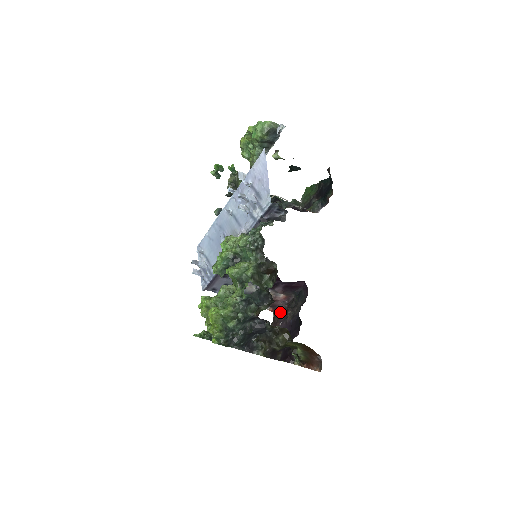
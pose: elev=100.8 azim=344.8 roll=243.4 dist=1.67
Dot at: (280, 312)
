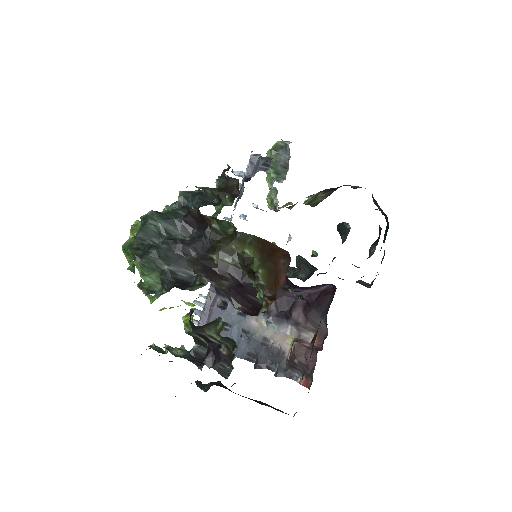
Dot at: (312, 372)
